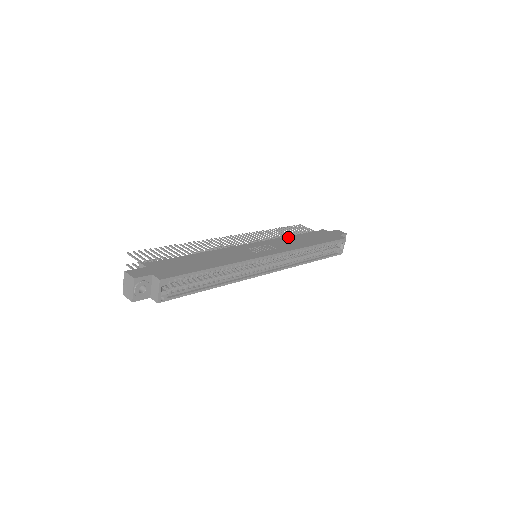
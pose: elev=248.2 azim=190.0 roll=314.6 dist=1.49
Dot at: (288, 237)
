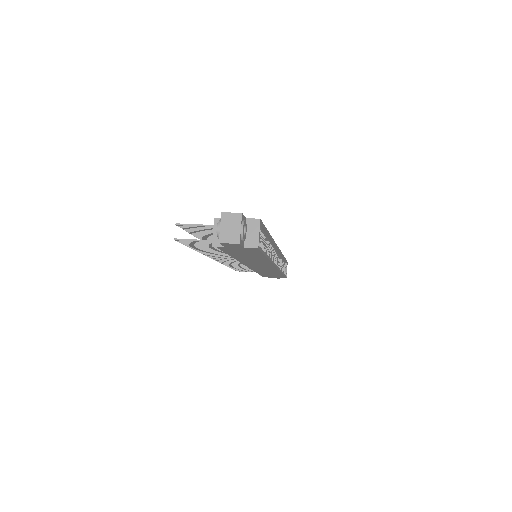
Dot at: occluded
